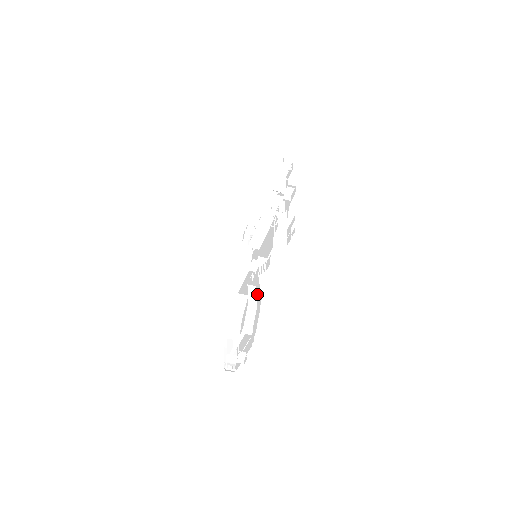
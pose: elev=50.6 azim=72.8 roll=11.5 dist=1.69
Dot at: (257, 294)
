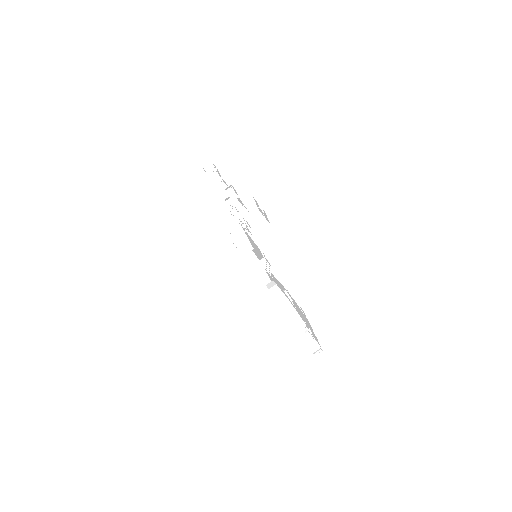
Dot at: (282, 292)
